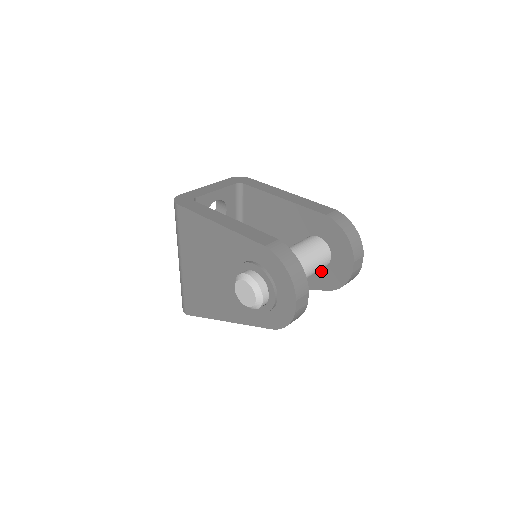
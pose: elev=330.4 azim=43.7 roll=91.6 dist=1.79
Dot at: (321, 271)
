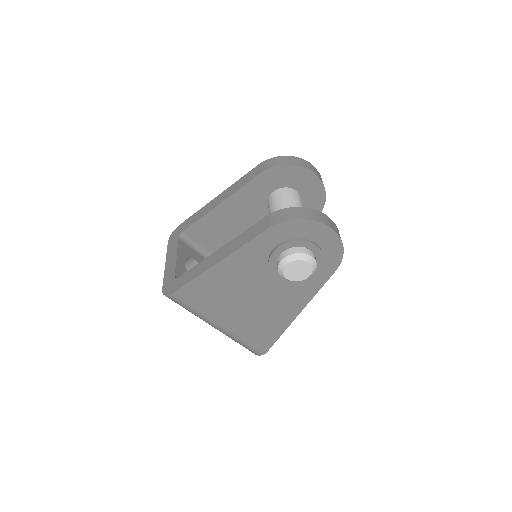
Dot at: occluded
